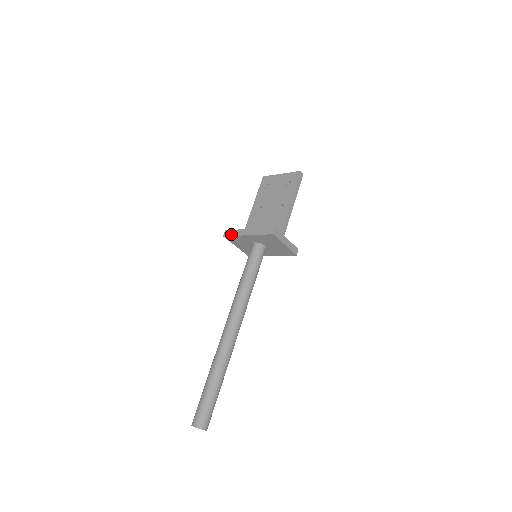
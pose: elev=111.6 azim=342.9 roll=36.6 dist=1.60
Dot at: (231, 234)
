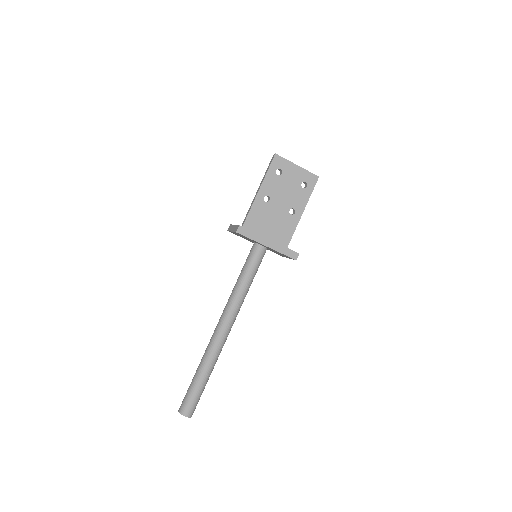
Dot at: (247, 235)
